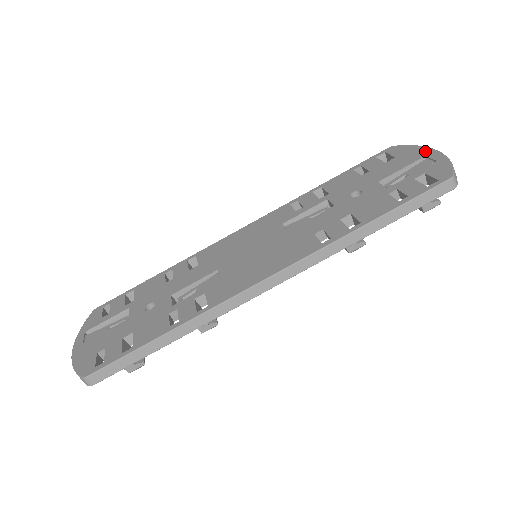
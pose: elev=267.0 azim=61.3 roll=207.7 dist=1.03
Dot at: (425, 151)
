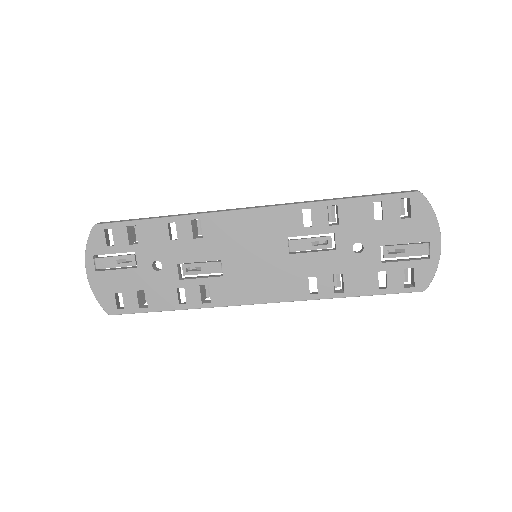
Dot at: (434, 234)
